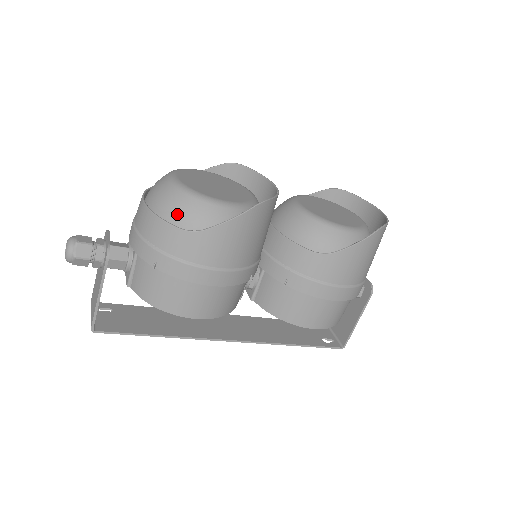
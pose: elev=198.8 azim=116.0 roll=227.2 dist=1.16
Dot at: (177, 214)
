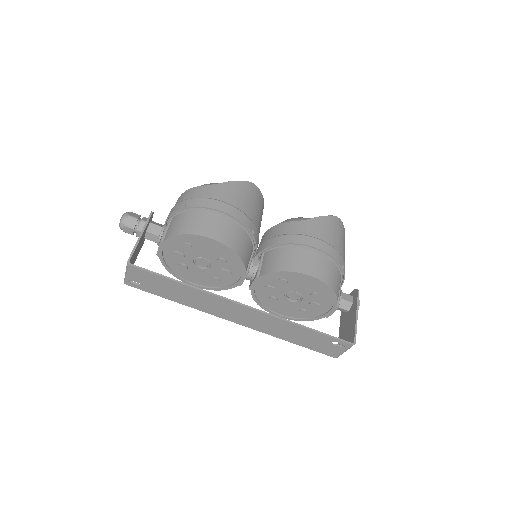
Dot at: occluded
